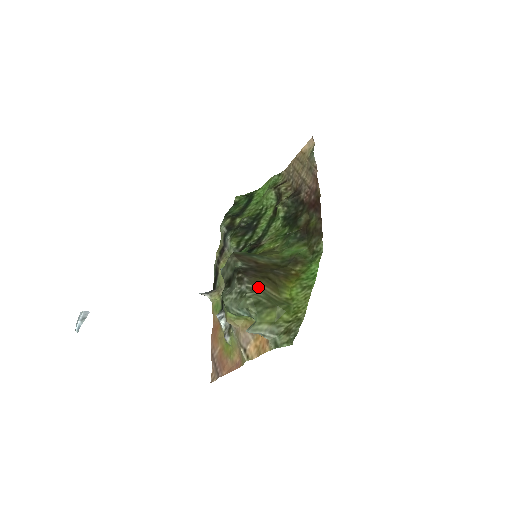
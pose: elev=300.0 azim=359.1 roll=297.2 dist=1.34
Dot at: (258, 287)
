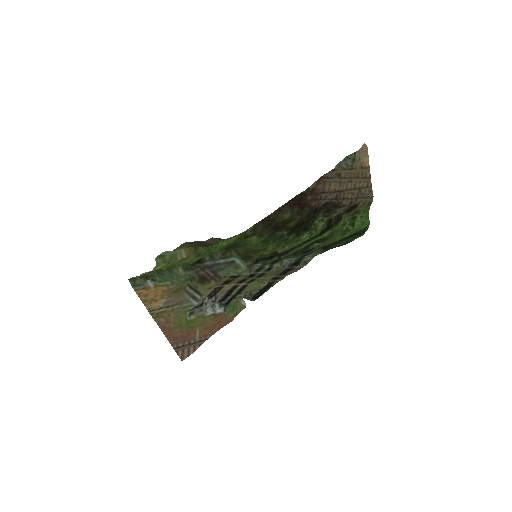
Dot at: (178, 249)
